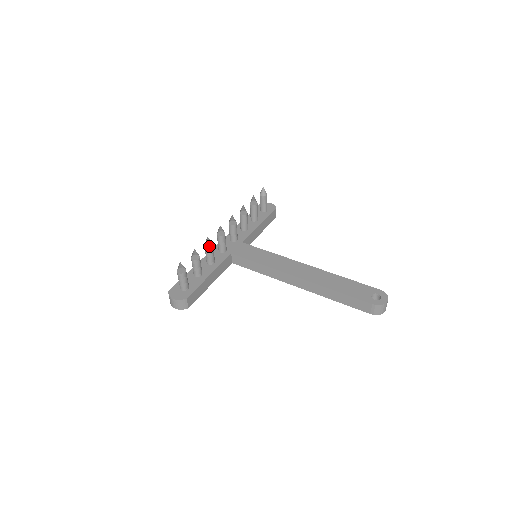
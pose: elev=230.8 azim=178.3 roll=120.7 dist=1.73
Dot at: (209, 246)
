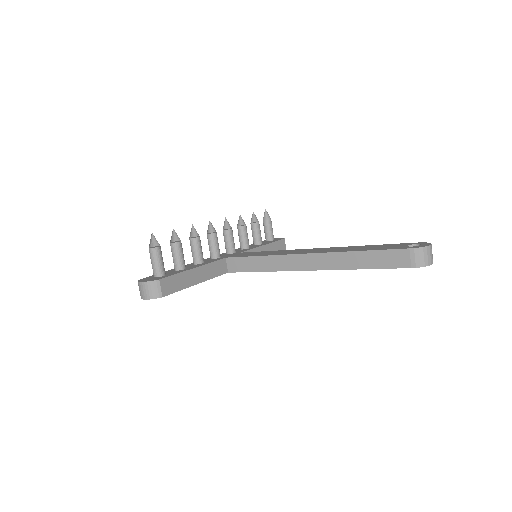
Dot at: (195, 237)
